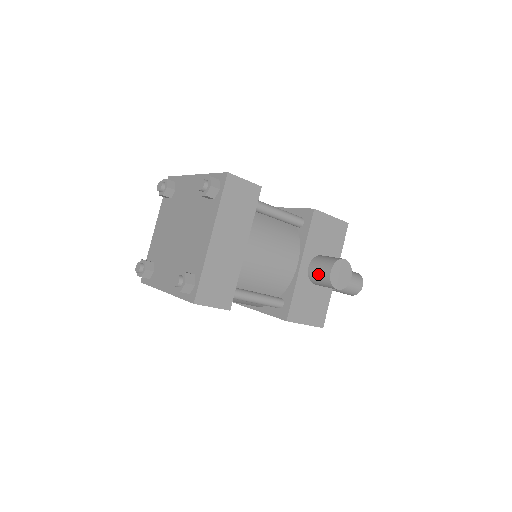
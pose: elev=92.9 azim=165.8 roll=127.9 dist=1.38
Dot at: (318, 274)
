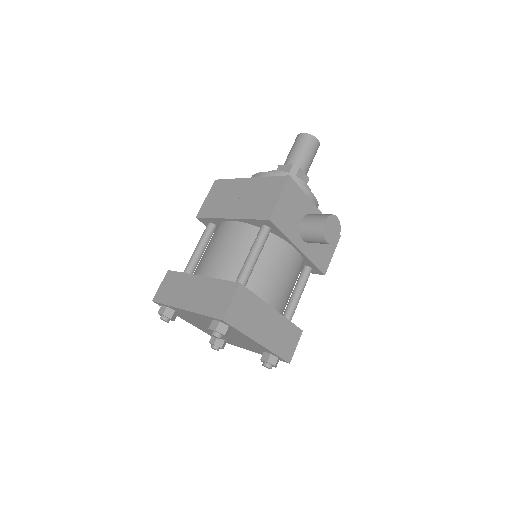
Dot at: occluded
